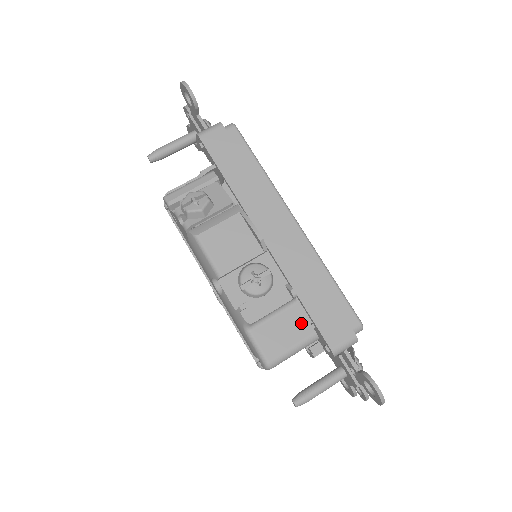
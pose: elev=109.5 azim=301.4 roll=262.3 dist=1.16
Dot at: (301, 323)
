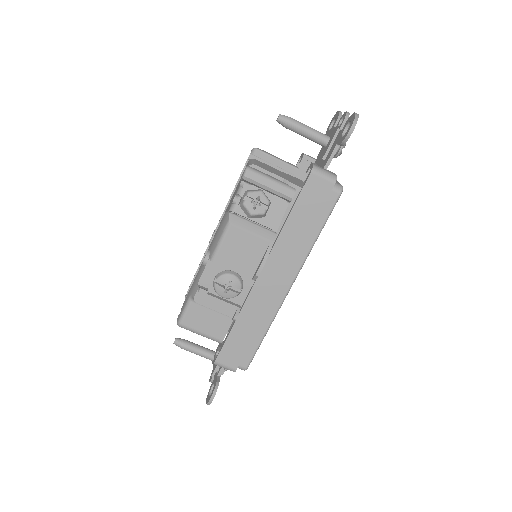
Dot at: (222, 329)
